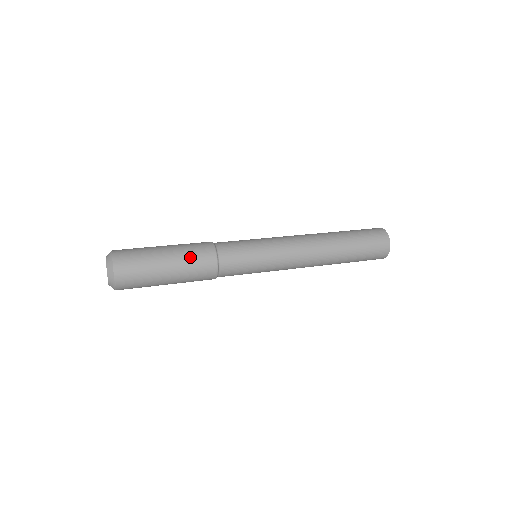
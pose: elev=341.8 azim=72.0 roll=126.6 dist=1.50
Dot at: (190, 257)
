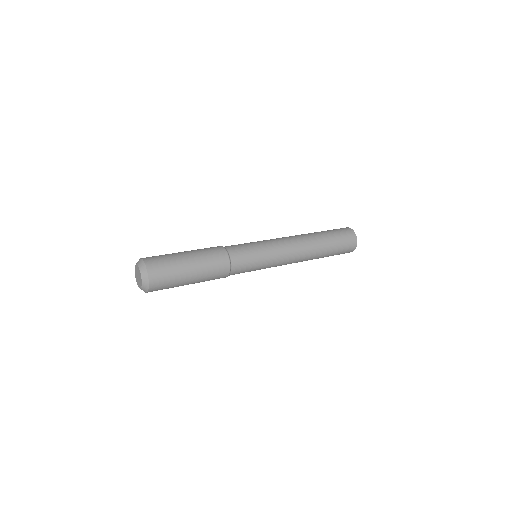
Dot at: (208, 260)
